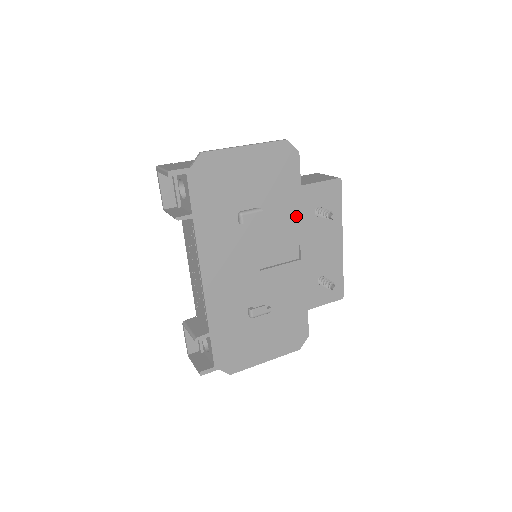
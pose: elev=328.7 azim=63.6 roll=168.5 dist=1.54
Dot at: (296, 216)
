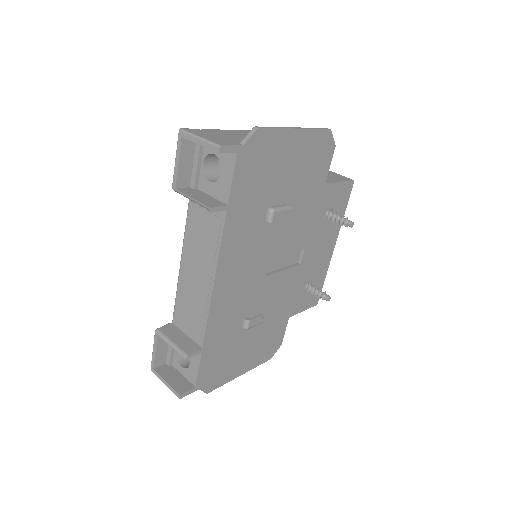
Dot at: (311, 217)
